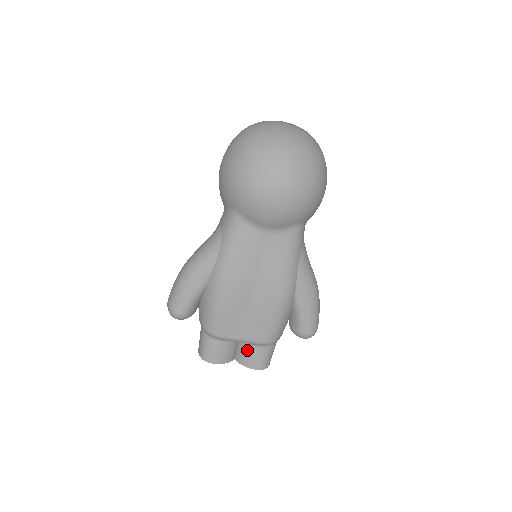
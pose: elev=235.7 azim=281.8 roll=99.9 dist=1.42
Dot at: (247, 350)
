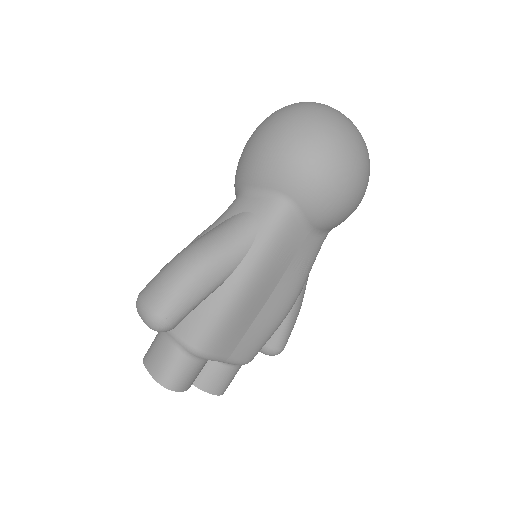
Dot at: (218, 371)
